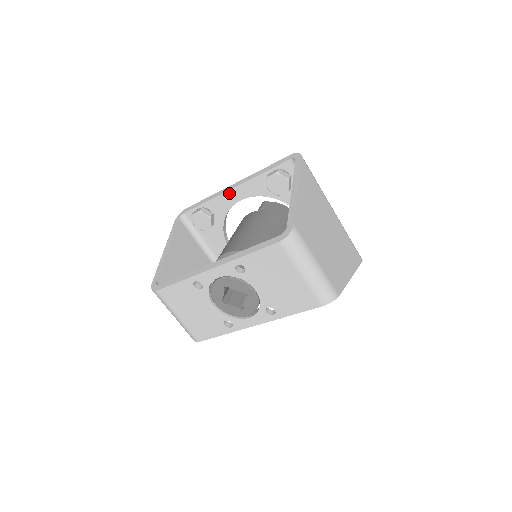
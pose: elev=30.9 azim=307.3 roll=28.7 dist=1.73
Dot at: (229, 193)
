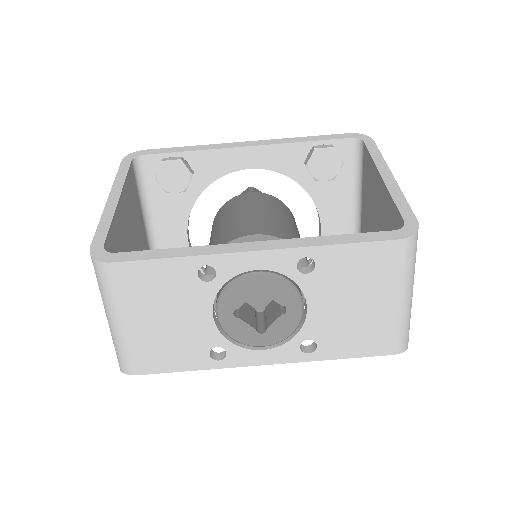
Dot at: (236, 151)
